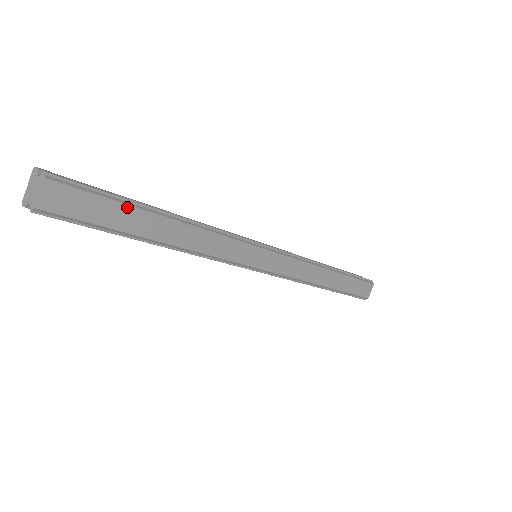
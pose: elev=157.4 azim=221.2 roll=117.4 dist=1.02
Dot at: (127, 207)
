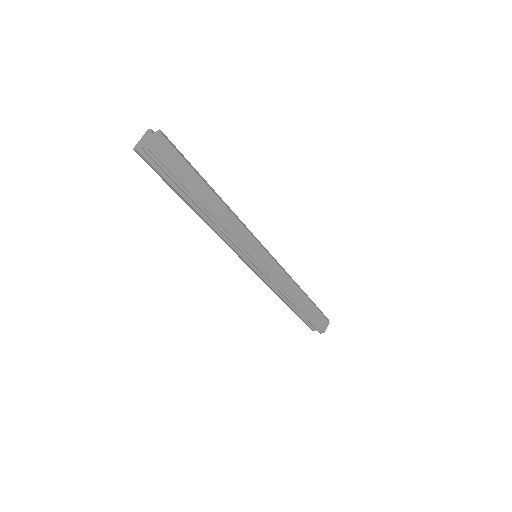
Dot at: (195, 174)
